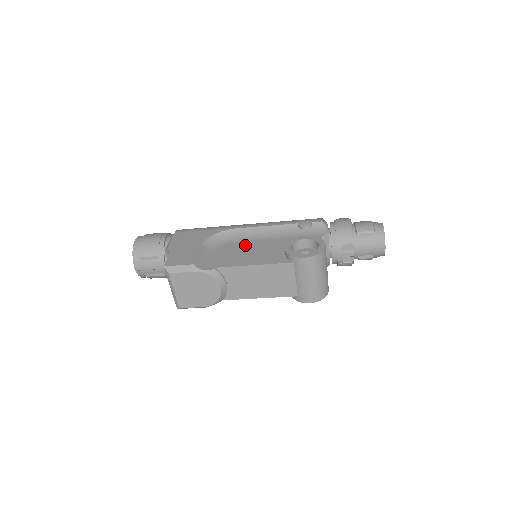
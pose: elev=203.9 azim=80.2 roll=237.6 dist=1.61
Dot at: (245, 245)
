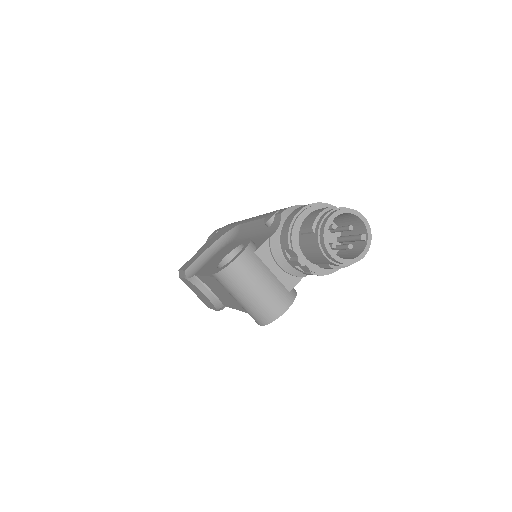
Dot at: (230, 247)
